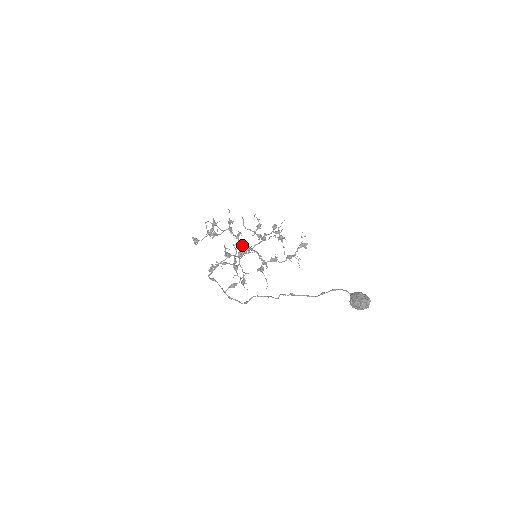
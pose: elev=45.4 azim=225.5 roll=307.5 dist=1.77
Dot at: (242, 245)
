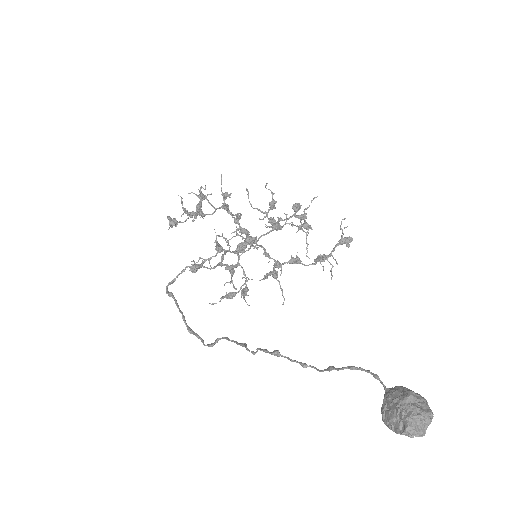
Dot at: (238, 235)
